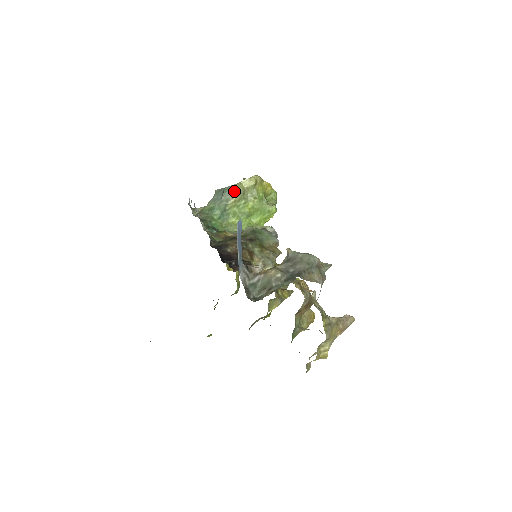
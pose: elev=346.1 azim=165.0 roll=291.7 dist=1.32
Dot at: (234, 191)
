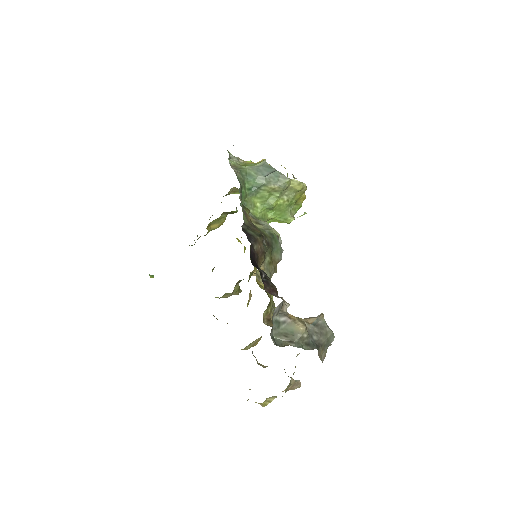
Dot at: (281, 181)
